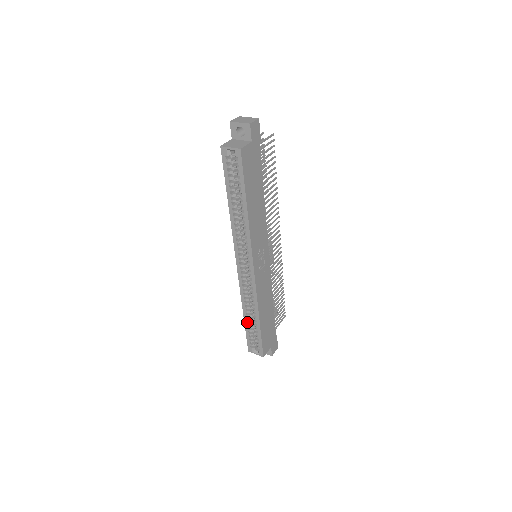
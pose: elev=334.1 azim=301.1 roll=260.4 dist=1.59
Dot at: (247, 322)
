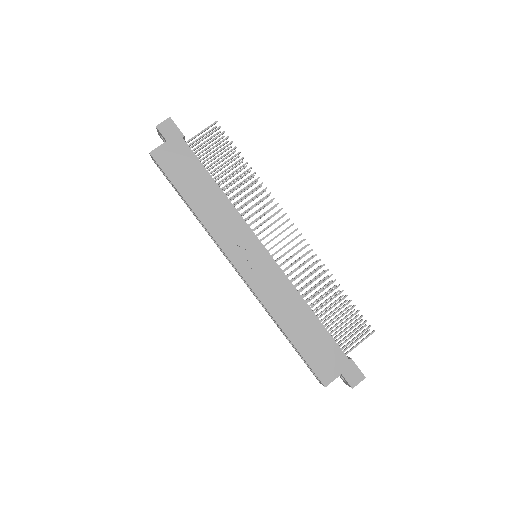
Dot at: (288, 340)
